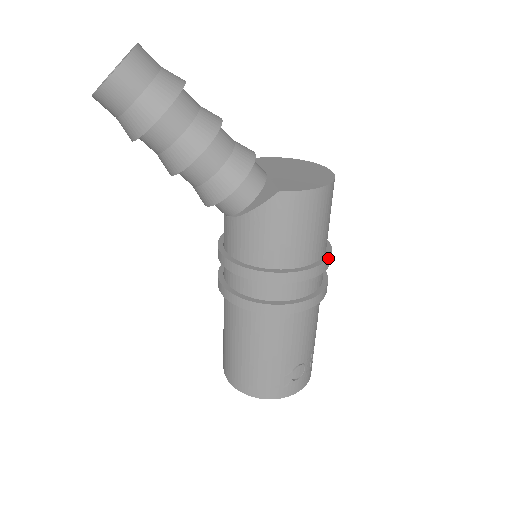
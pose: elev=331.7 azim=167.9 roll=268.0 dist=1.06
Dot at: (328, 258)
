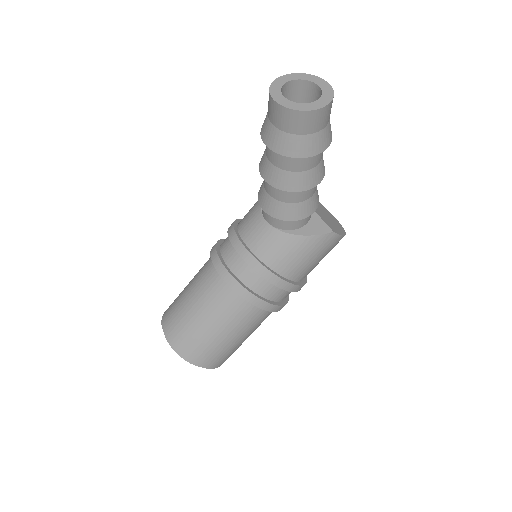
Dot at: occluded
